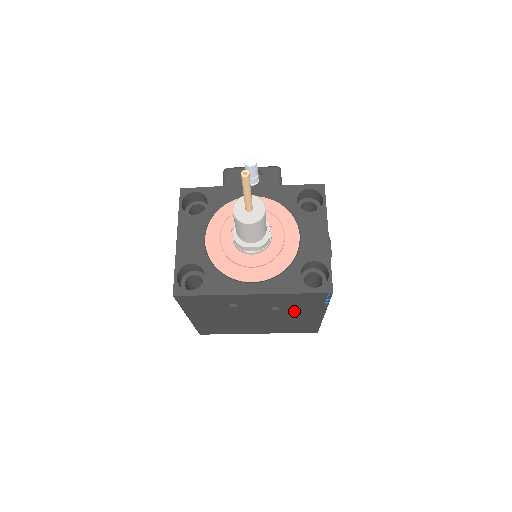
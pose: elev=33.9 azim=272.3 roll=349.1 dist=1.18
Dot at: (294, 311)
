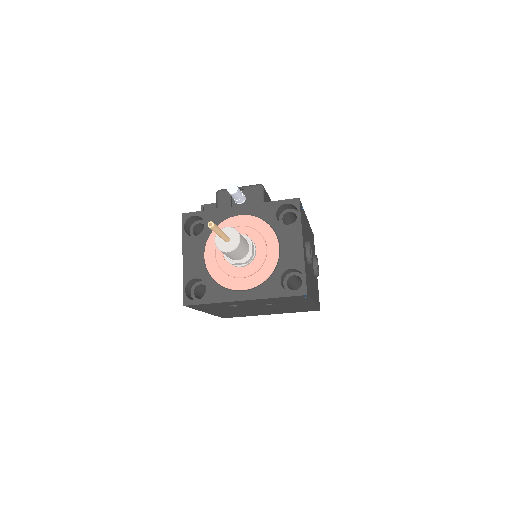
Dot at: (286, 304)
